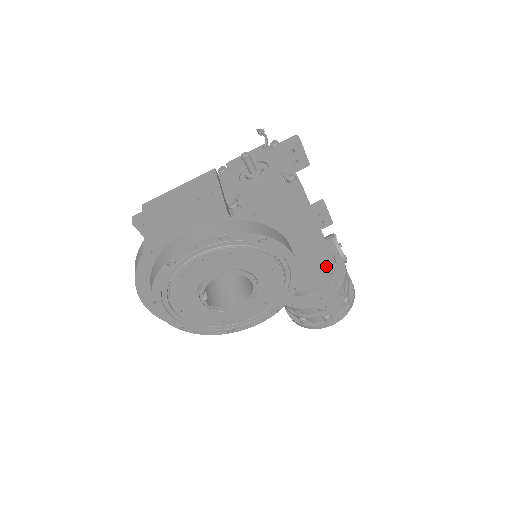
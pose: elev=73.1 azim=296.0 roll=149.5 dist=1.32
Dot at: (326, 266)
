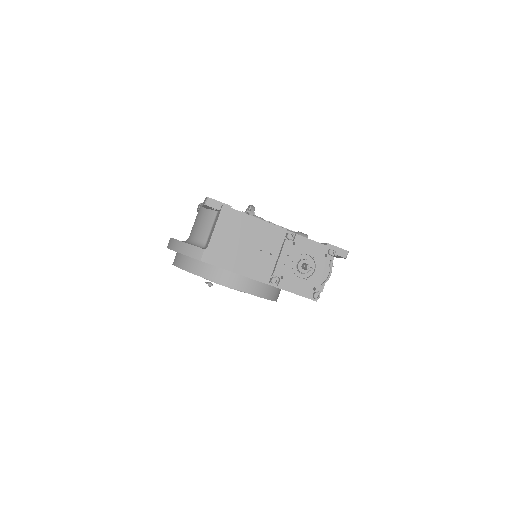
Dot at: occluded
